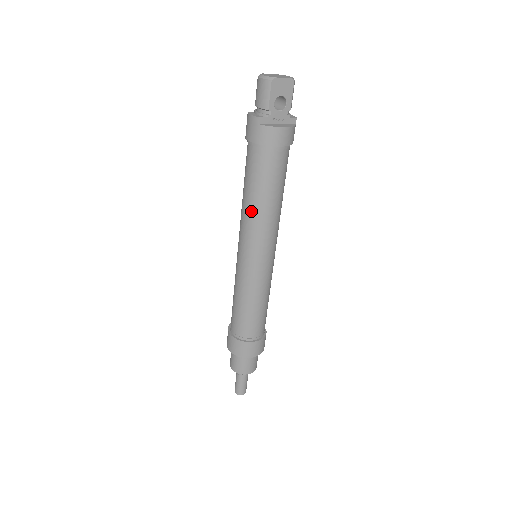
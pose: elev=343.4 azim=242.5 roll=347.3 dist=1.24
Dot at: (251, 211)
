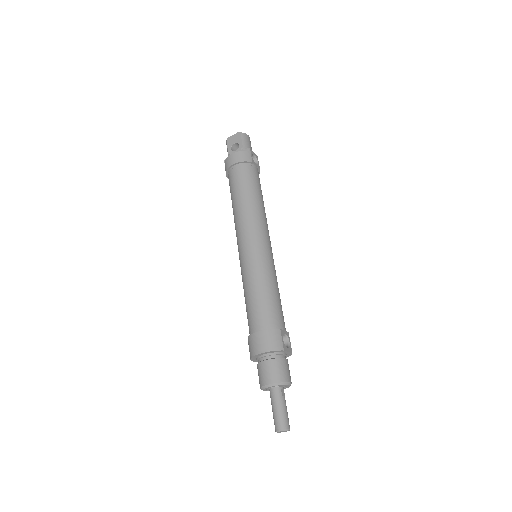
Dot at: (234, 217)
